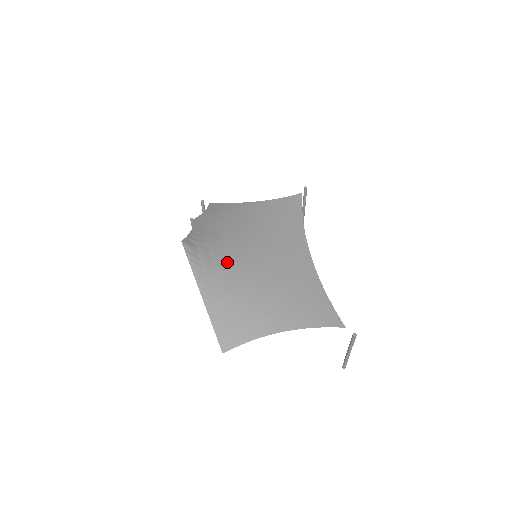
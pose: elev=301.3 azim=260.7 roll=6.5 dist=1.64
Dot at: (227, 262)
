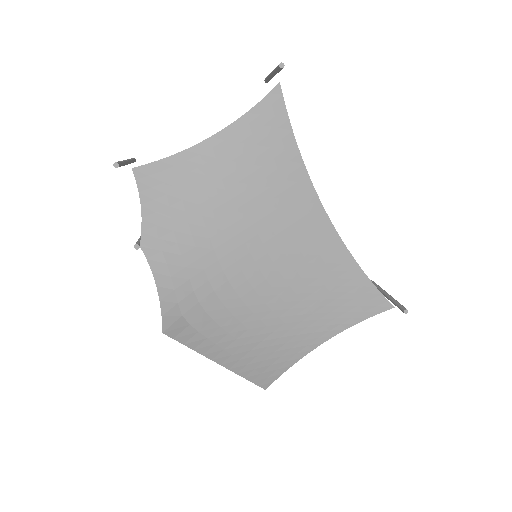
Dot at: (229, 302)
